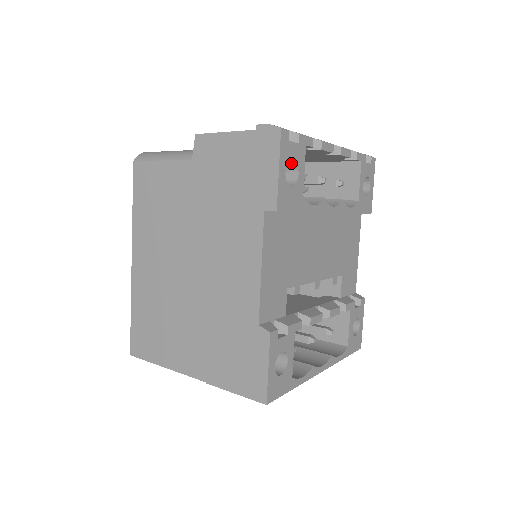
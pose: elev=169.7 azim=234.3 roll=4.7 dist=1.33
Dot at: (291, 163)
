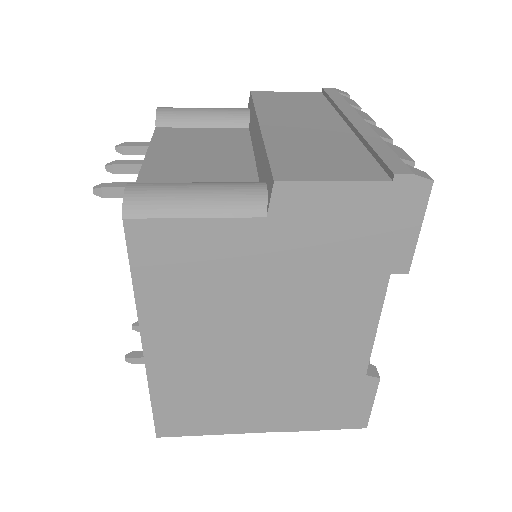
Dot at: occluded
